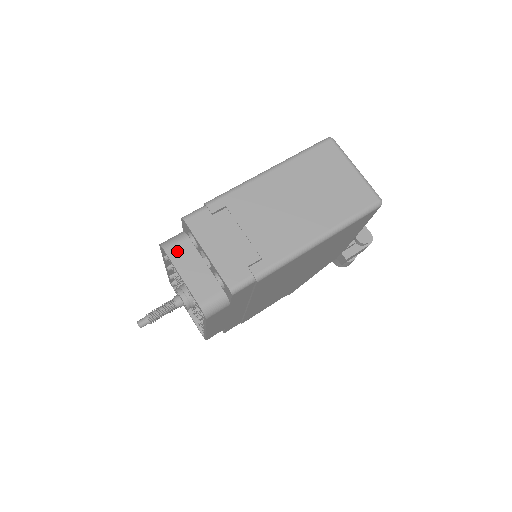
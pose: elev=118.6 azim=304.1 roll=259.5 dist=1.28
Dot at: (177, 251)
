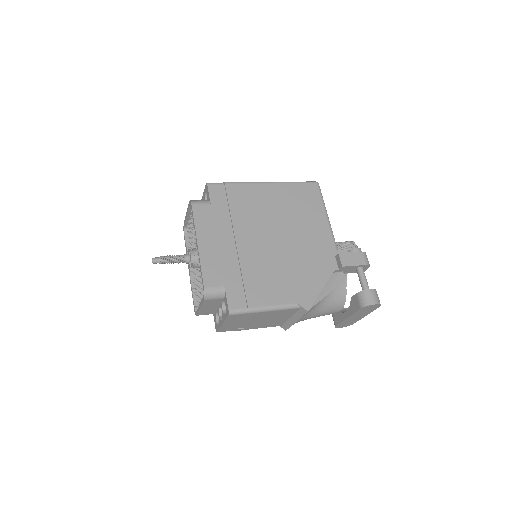
Dot at: occluded
